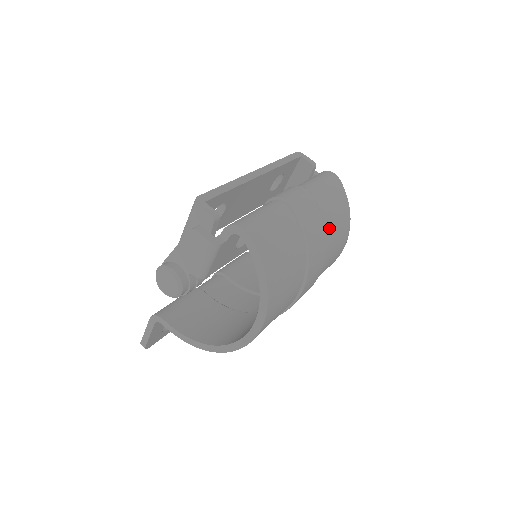
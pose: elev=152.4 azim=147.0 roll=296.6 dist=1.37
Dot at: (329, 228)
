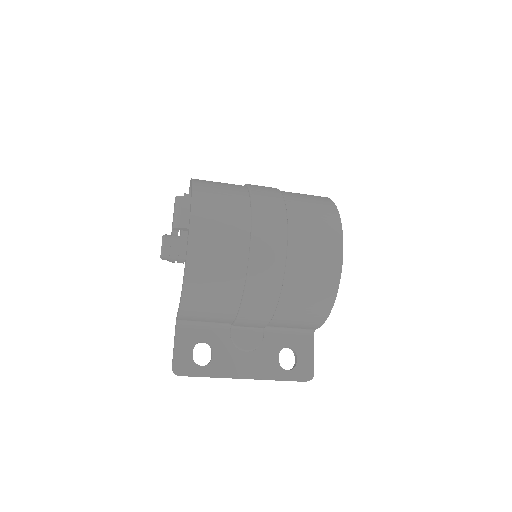
Dot at: (293, 199)
